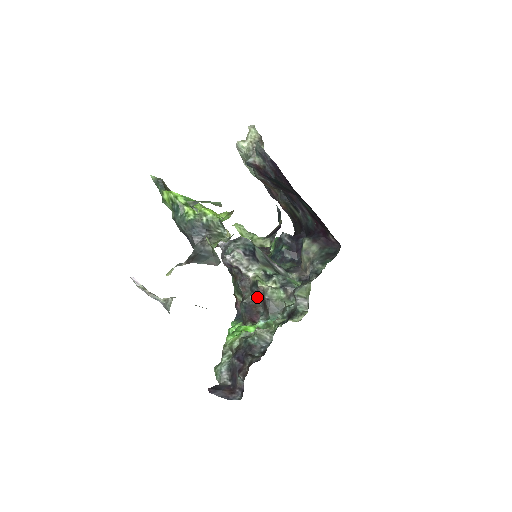
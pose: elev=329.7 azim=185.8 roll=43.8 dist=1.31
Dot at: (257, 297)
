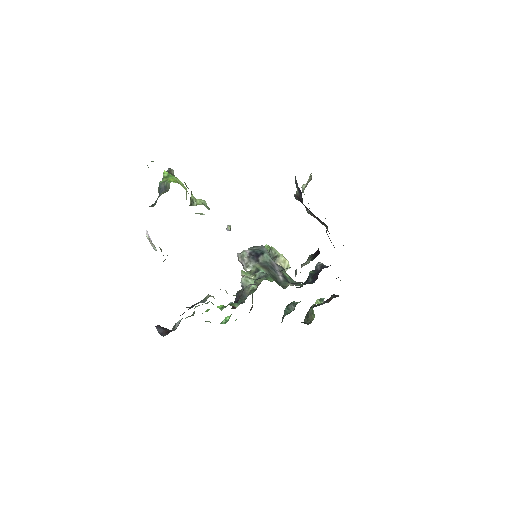
Dot at: occluded
